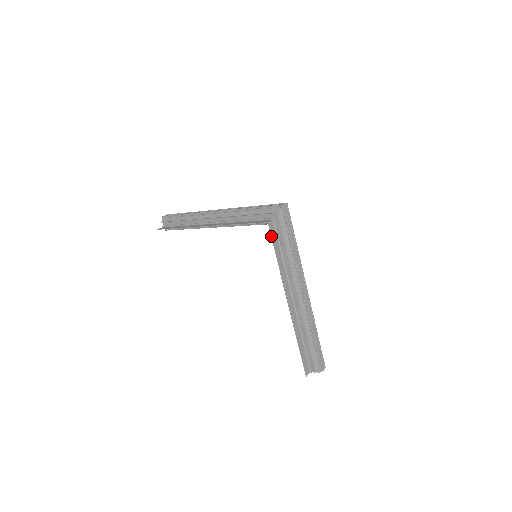
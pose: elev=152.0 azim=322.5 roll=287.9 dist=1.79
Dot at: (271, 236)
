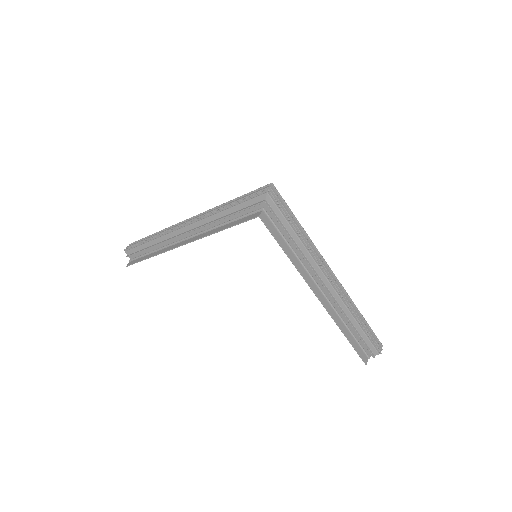
Dot at: (269, 231)
